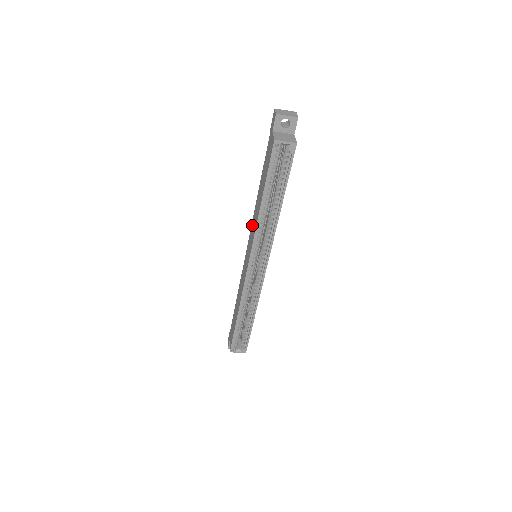
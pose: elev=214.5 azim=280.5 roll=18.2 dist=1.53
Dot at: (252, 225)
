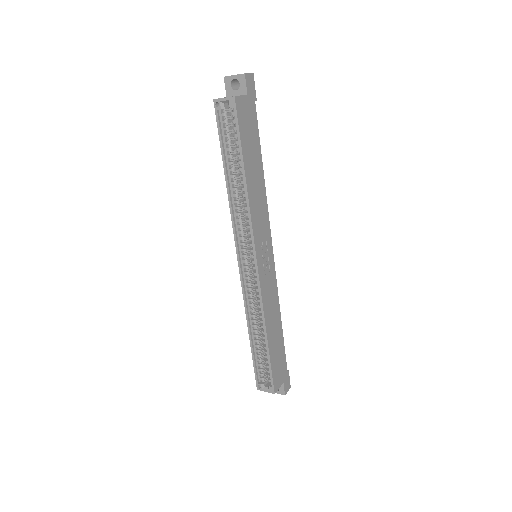
Dot at: occluded
